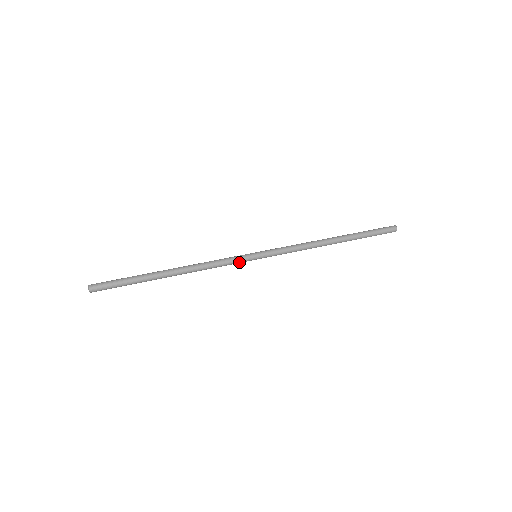
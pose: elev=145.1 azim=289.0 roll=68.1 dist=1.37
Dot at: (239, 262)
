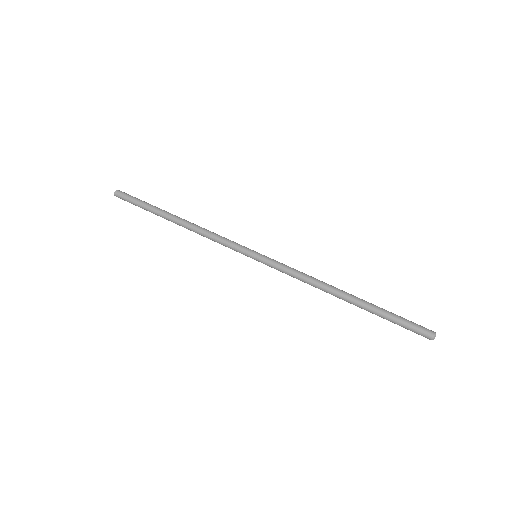
Dot at: (236, 250)
